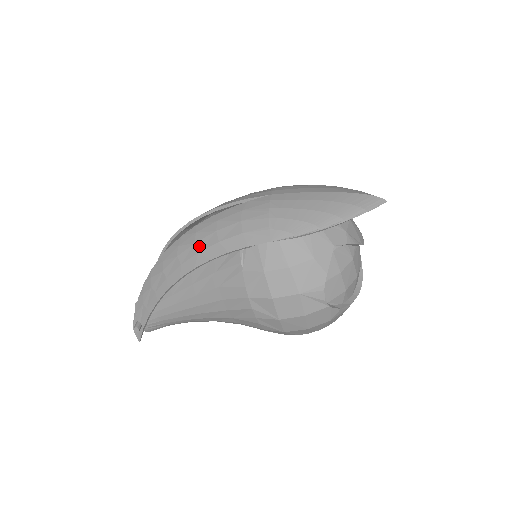
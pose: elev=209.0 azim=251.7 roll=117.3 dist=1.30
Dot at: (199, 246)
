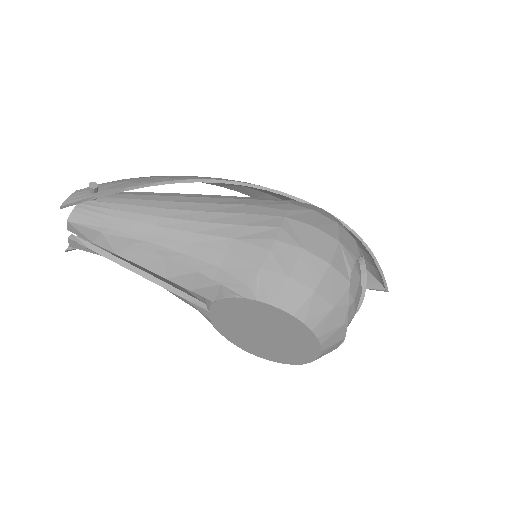
Dot at: occluded
